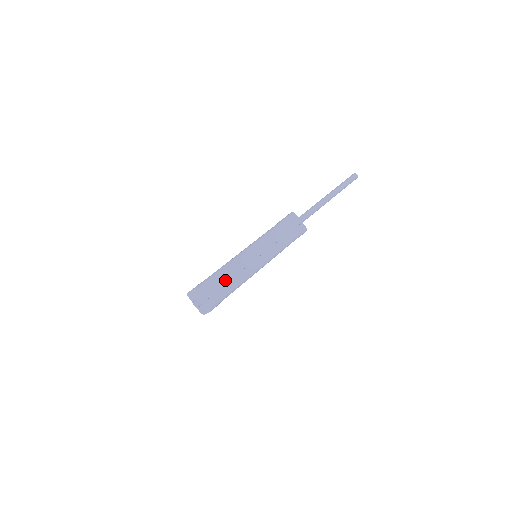
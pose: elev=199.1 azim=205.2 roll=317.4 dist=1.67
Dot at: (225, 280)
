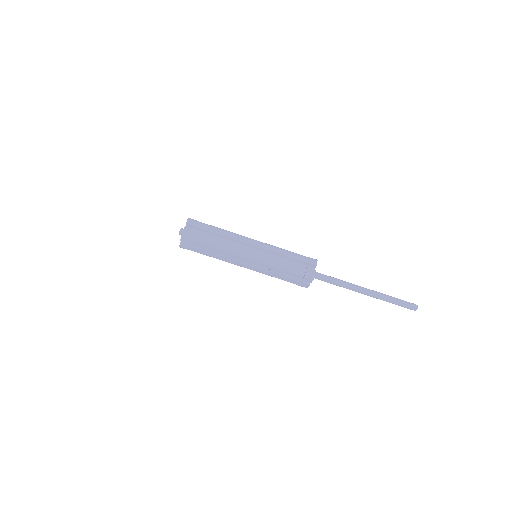
Dot at: (214, 236)
